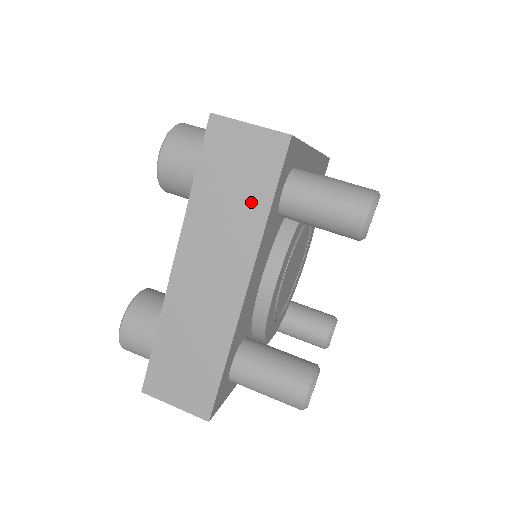
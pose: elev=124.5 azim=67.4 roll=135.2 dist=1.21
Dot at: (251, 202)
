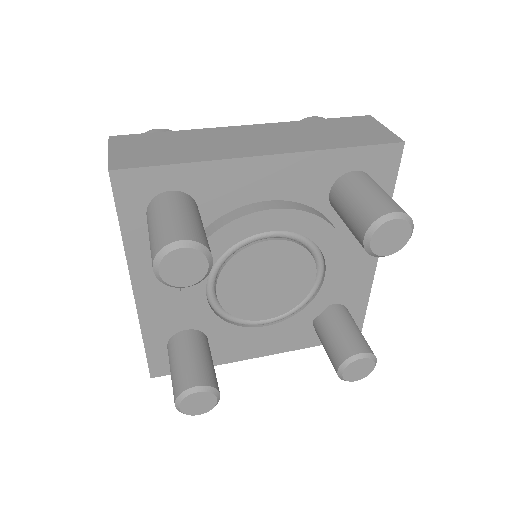
Dot at: (337, 140)
